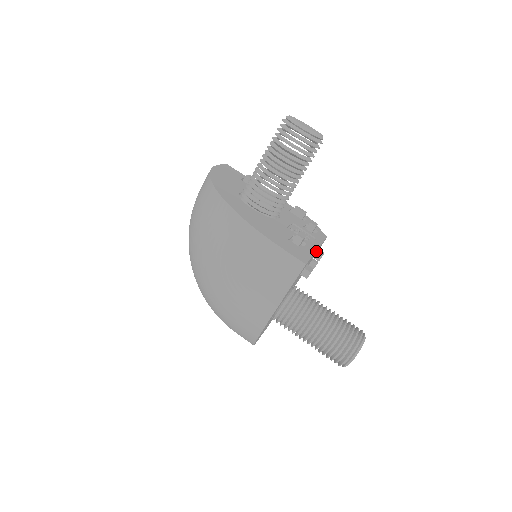
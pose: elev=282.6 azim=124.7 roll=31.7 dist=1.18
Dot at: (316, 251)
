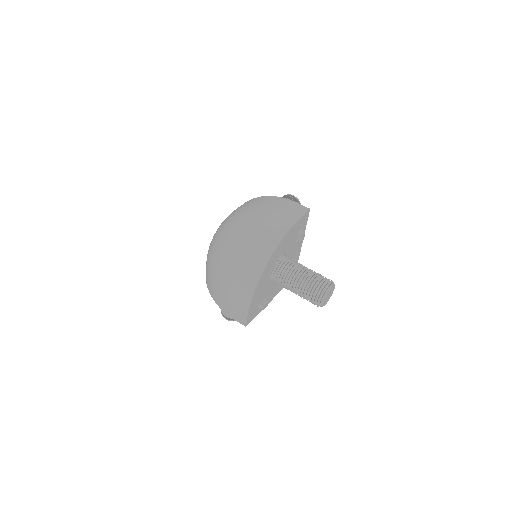
Dot at: (301, 244)
